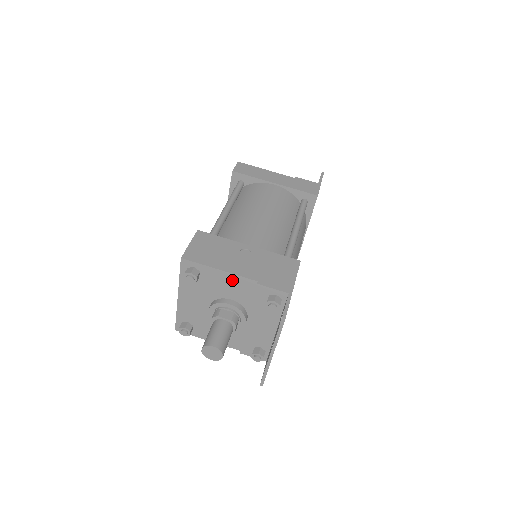
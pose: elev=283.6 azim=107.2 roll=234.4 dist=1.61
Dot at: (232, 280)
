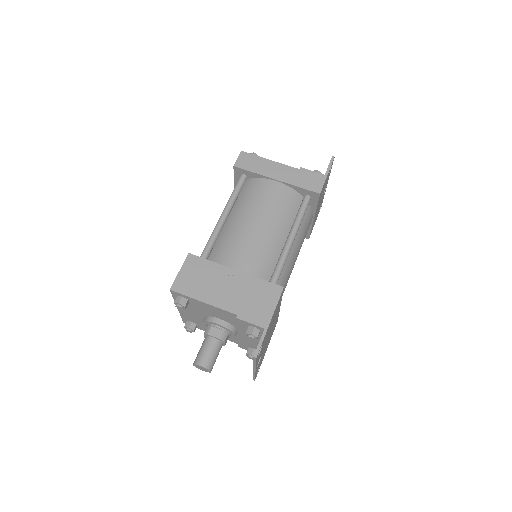
Dot at: (216, 310)
